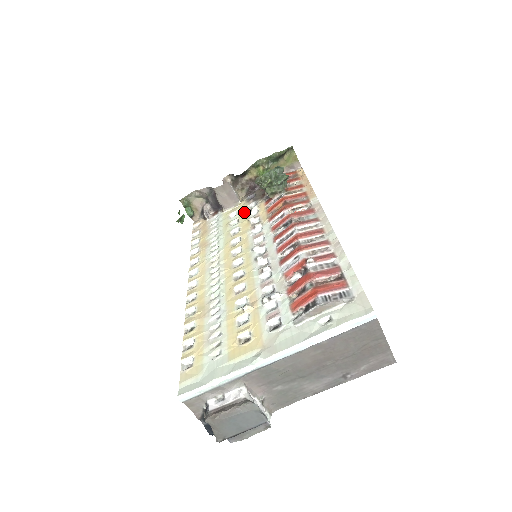
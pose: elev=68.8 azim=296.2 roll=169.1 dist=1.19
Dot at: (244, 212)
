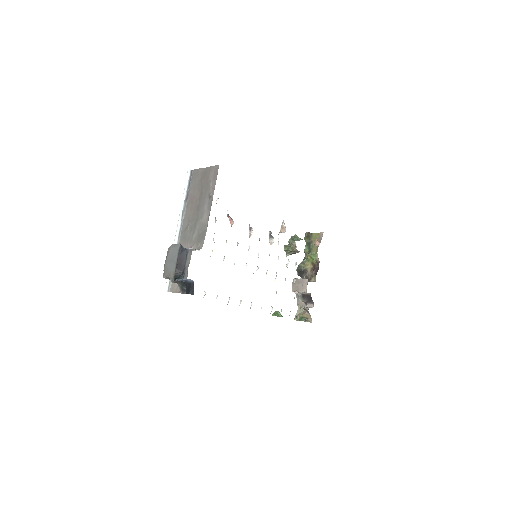
Dot at: occluded
